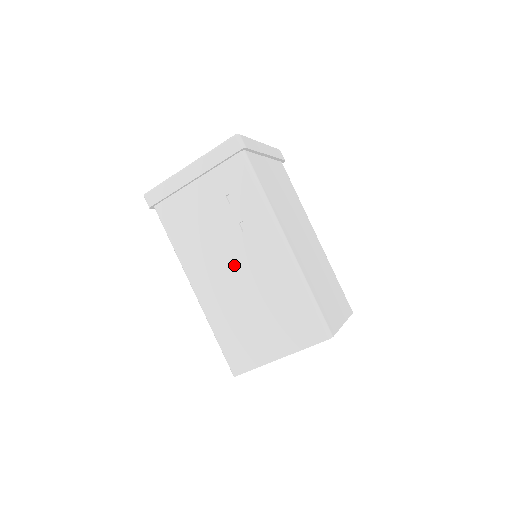
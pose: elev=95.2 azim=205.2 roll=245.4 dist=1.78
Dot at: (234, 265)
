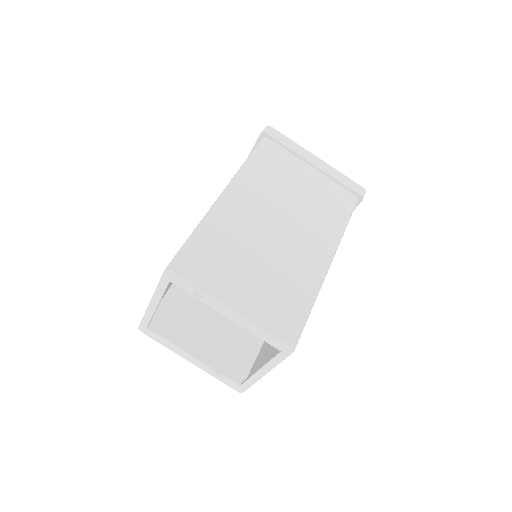
Dot at: occluded
